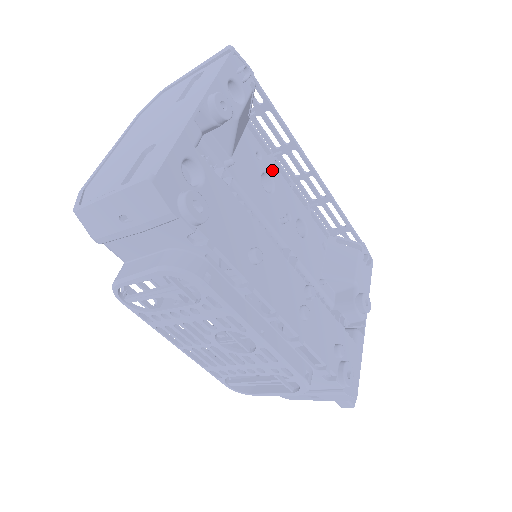
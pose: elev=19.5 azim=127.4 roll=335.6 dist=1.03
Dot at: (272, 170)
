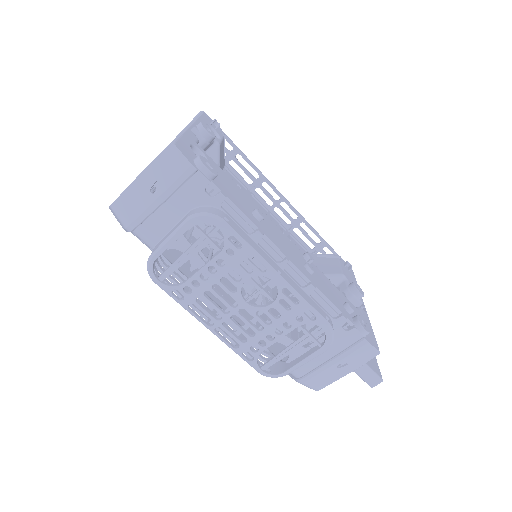
Dot at: (251, 198)
